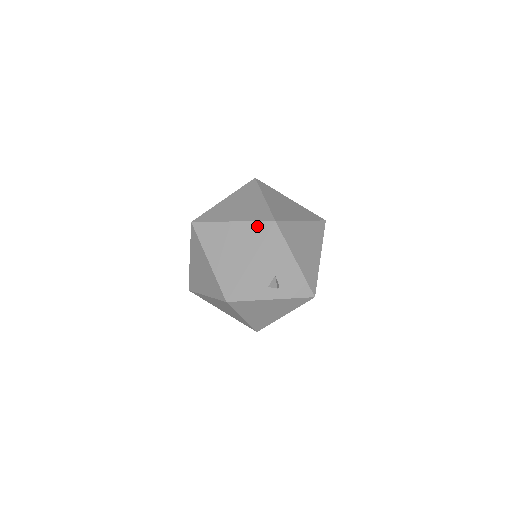
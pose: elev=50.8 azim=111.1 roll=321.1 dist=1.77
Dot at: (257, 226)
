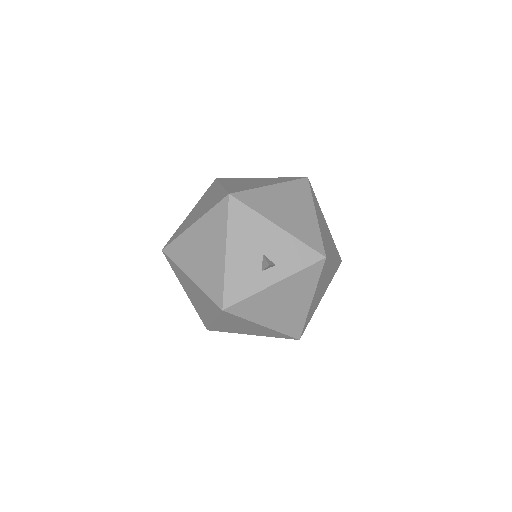
Dot at: (216, 211)
